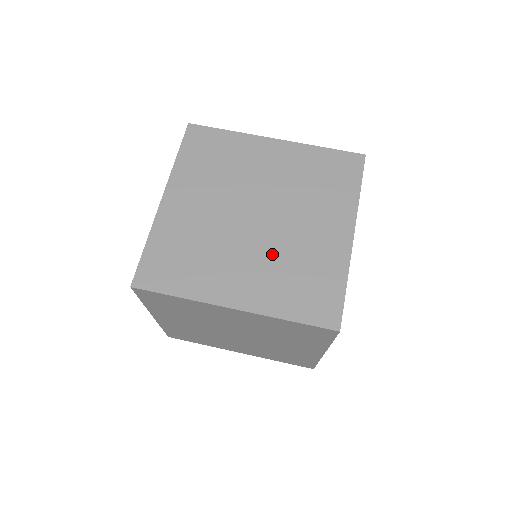
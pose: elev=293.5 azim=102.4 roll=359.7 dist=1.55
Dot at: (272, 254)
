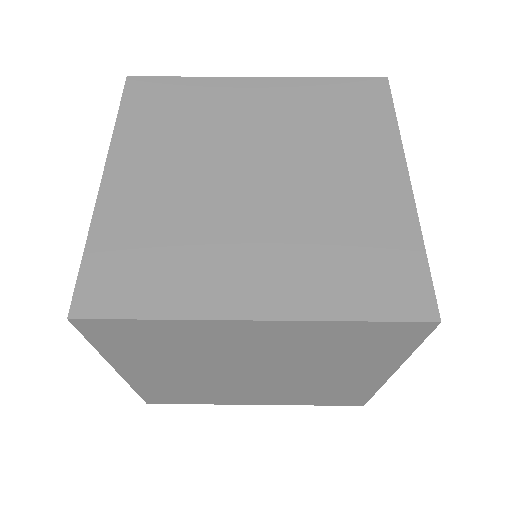
Dot at: (295, 225)
